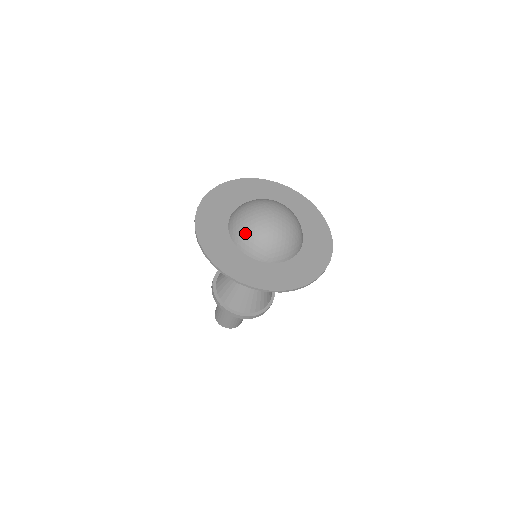
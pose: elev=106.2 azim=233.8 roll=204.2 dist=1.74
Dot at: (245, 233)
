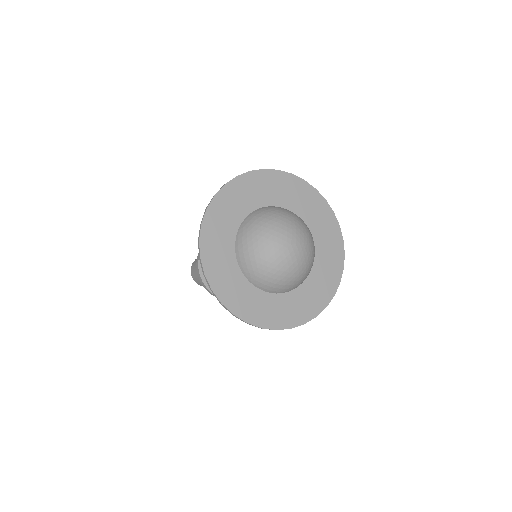
Dot at: (251, 238)
